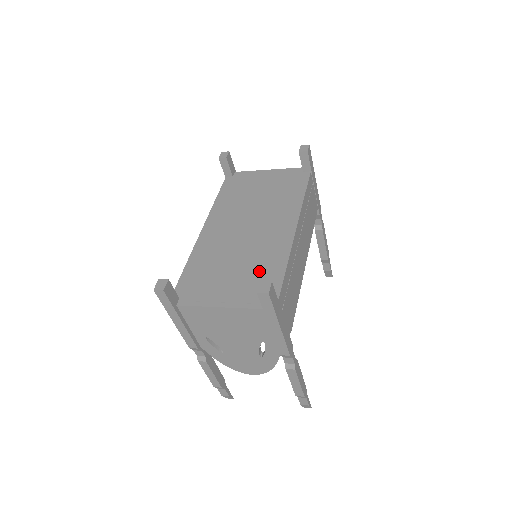
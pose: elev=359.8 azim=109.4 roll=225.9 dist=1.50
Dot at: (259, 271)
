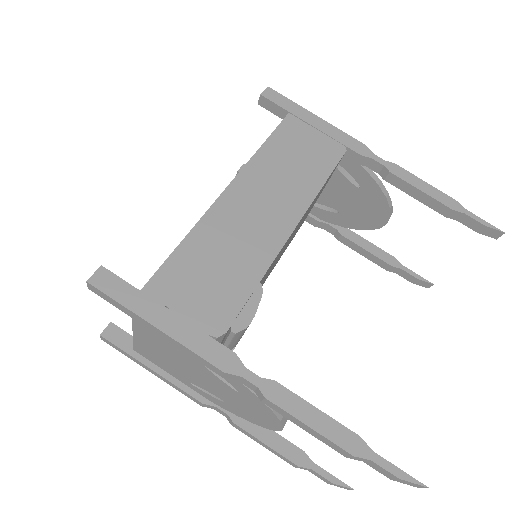
Dot at: occluded
